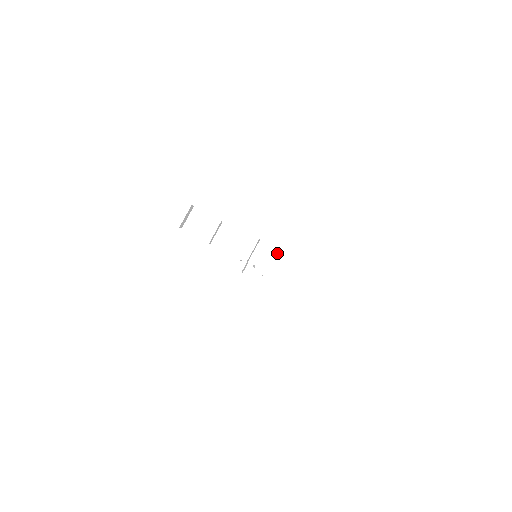
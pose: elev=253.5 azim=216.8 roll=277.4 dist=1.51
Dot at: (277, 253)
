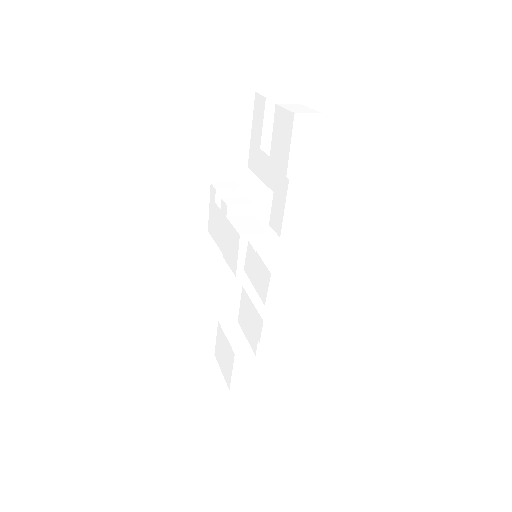
Dot at: (299, 105)
